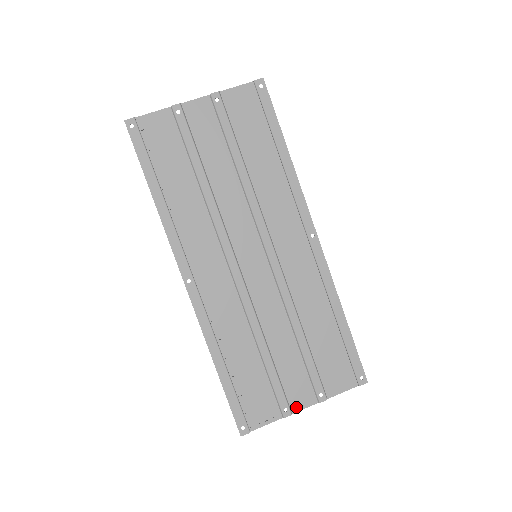
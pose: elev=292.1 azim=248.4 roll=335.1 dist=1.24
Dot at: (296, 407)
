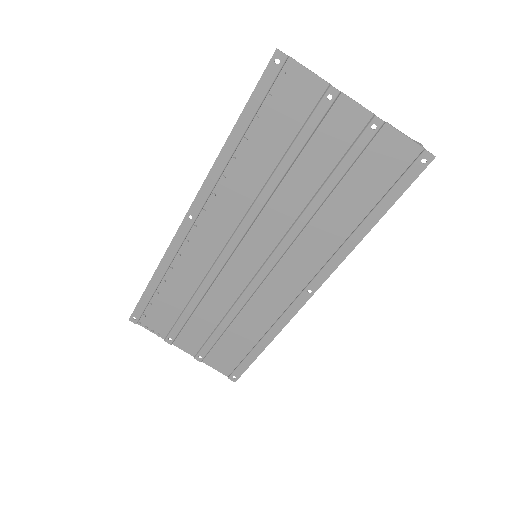
Dot at: (178, 344)
